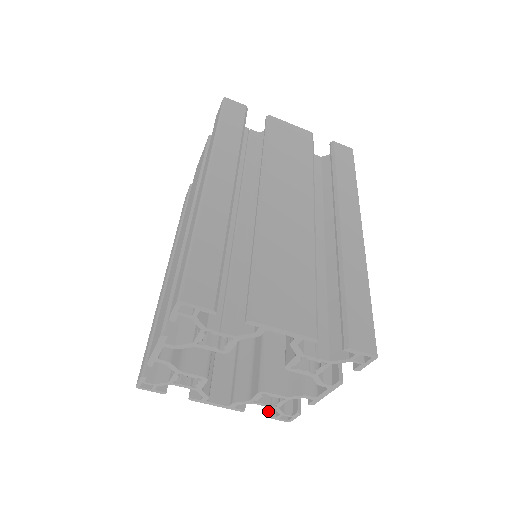
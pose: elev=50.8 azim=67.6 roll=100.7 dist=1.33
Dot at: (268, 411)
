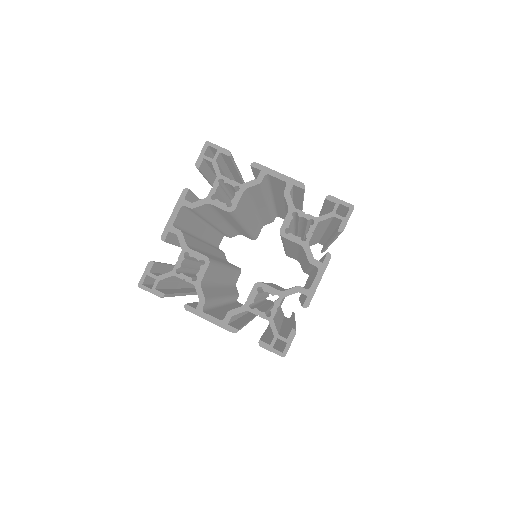
Dot at: (262, 340)
